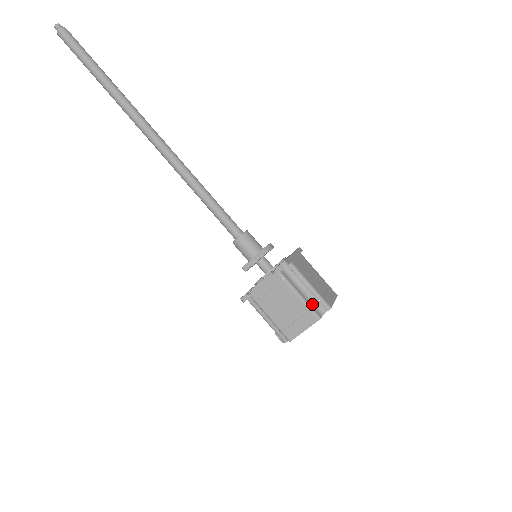
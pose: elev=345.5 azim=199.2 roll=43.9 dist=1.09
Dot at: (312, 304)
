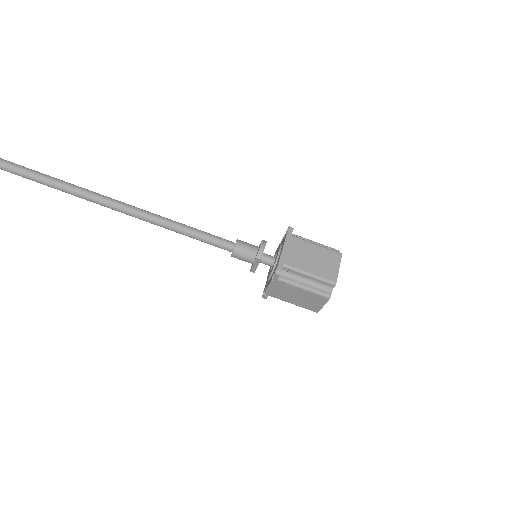
Dot at: (318, 287)
